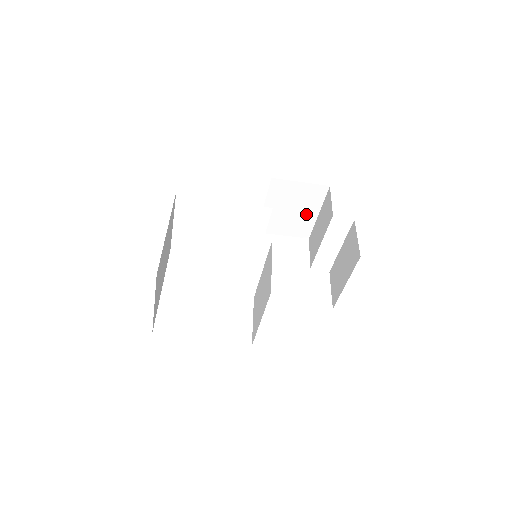
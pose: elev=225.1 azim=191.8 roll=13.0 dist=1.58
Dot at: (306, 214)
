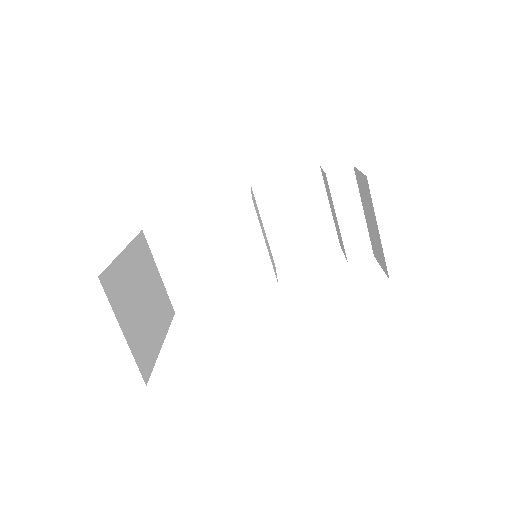
Dot at: (316, 214)
